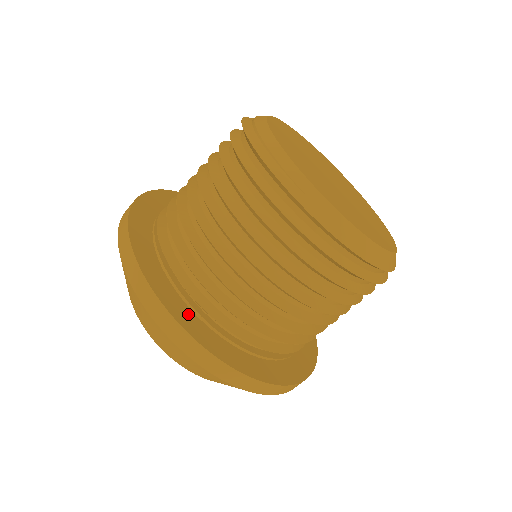
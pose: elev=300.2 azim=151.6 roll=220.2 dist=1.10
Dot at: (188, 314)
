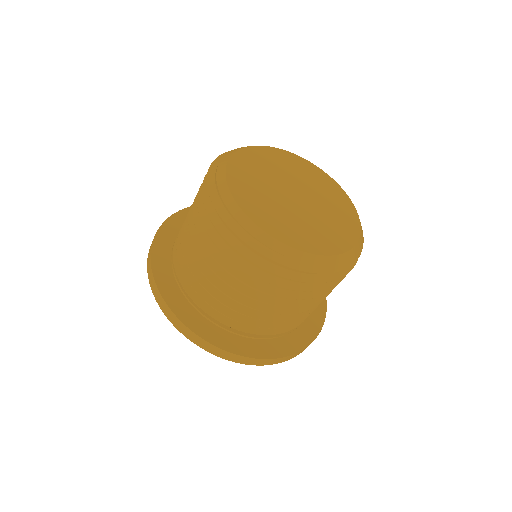
Dot at: (230, 338)
